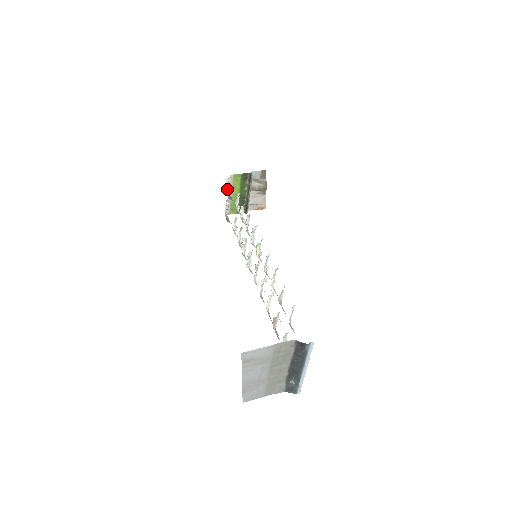
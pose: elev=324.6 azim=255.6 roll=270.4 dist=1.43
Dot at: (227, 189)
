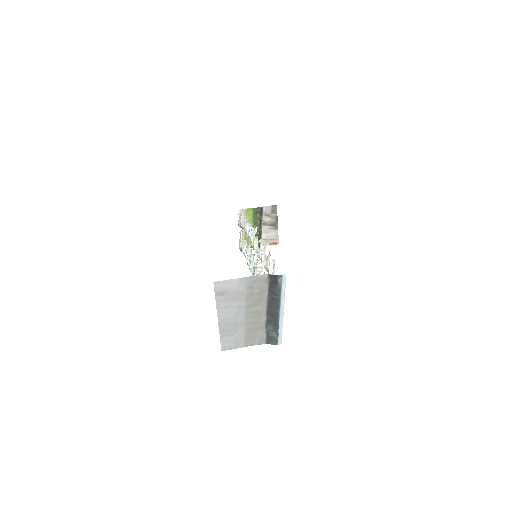
Dot at: occluded
